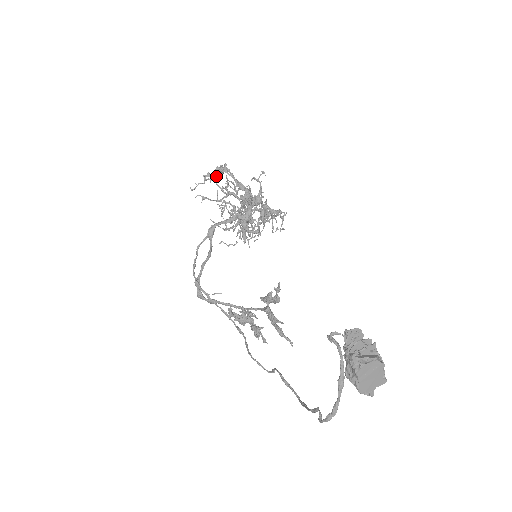
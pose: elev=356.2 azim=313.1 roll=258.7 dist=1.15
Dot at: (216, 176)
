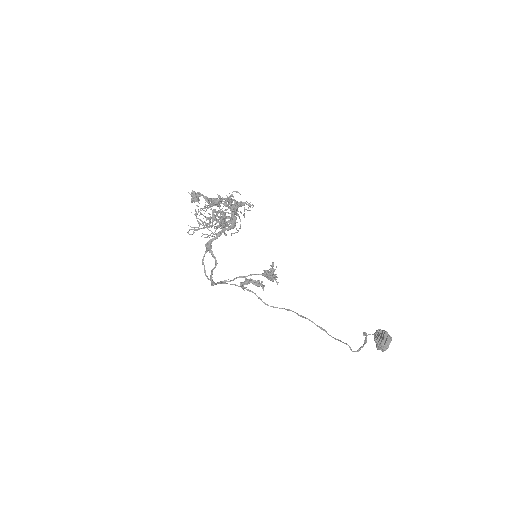
Dot at: occluded
